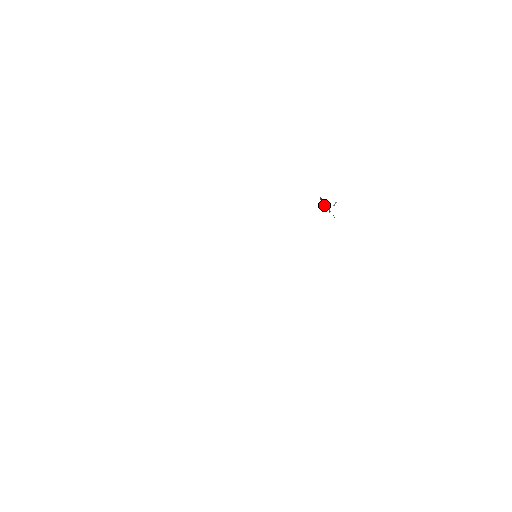
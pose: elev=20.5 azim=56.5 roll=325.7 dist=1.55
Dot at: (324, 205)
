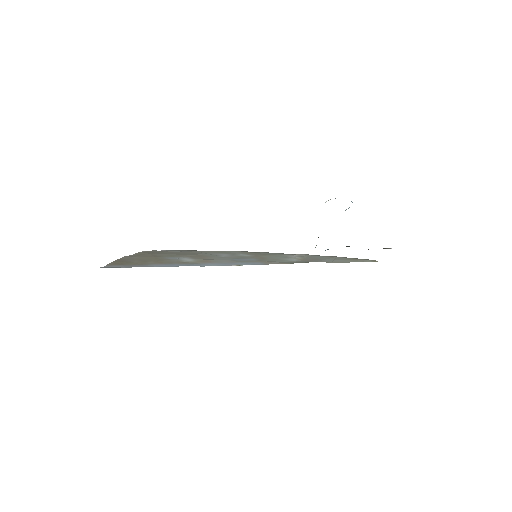
Dot at: occluded
